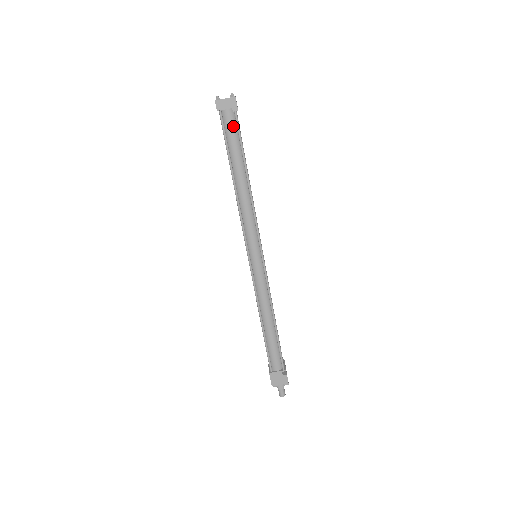
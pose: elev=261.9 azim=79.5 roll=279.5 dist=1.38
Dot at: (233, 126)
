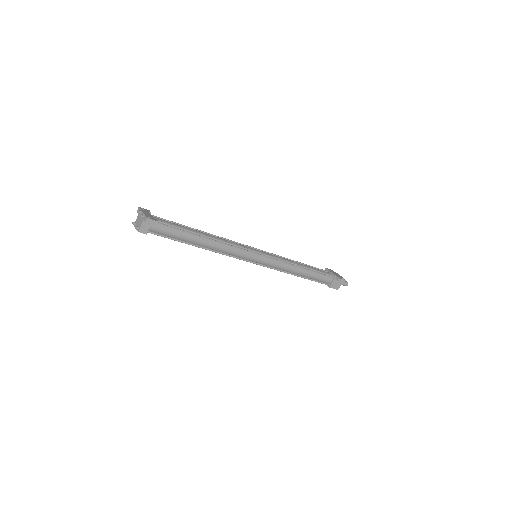
Dot at: (164, 228)
